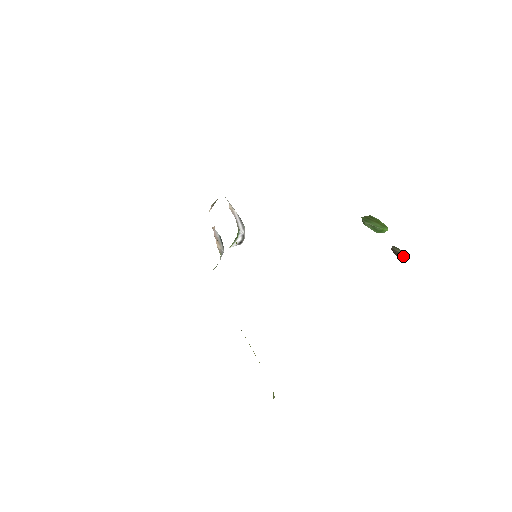
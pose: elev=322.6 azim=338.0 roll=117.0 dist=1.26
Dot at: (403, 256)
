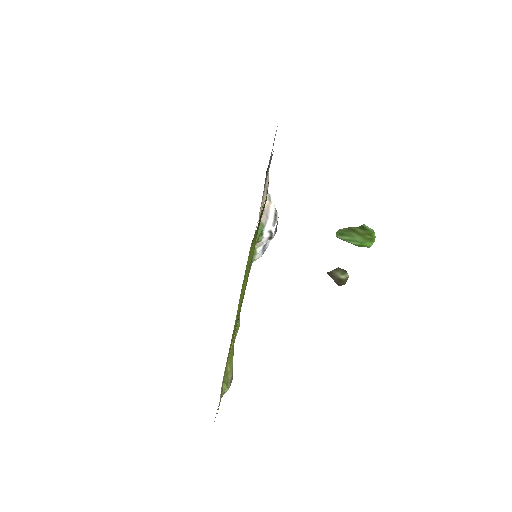
Dot at: (337, 282)
